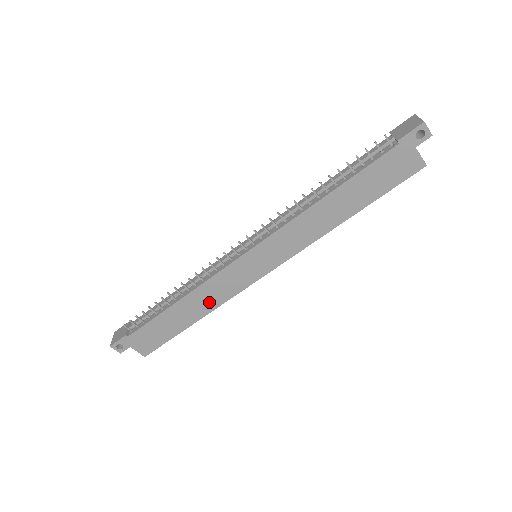
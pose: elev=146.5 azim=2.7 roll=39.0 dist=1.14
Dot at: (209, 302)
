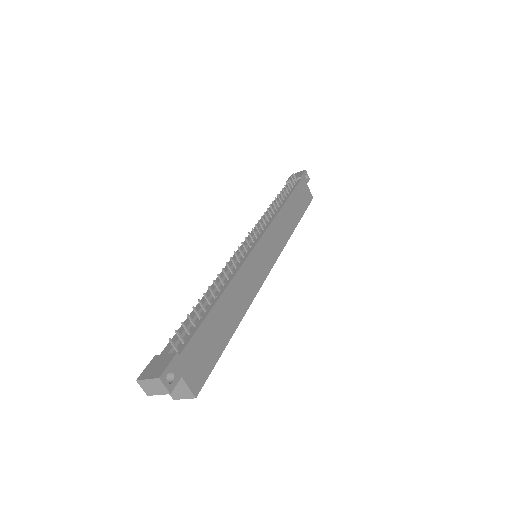
Dot at: (243, 299)
